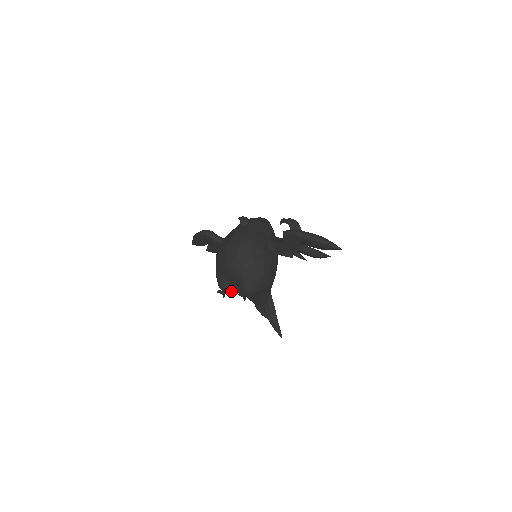
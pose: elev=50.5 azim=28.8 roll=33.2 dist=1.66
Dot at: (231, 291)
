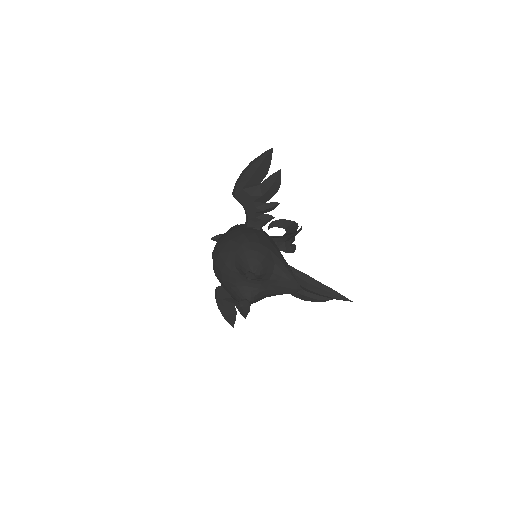
Dot at: (251, 294)
